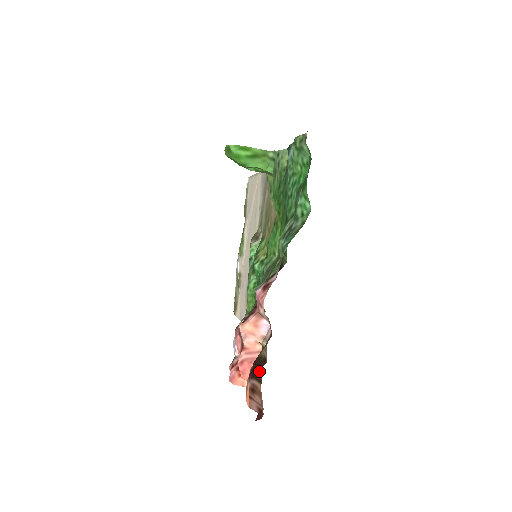
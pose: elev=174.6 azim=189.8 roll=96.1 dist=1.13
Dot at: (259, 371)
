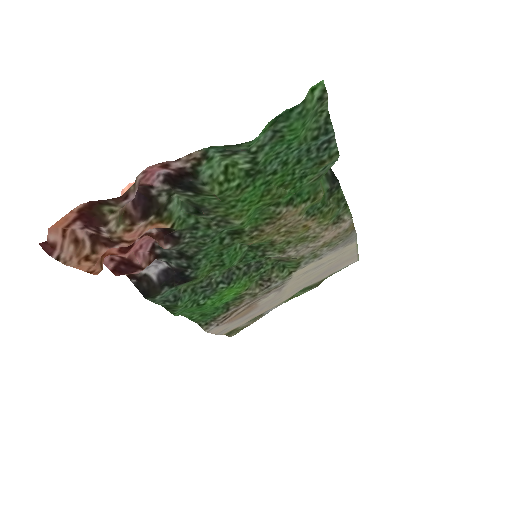
Dot at: (104, 247)
